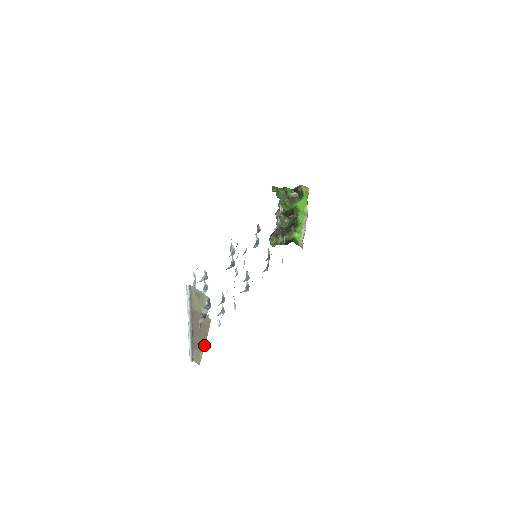
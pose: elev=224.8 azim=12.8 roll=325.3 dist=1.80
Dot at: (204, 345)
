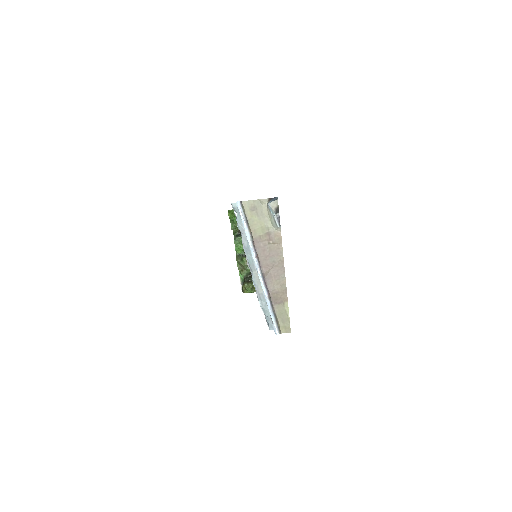
Dot at: (285, 285)
